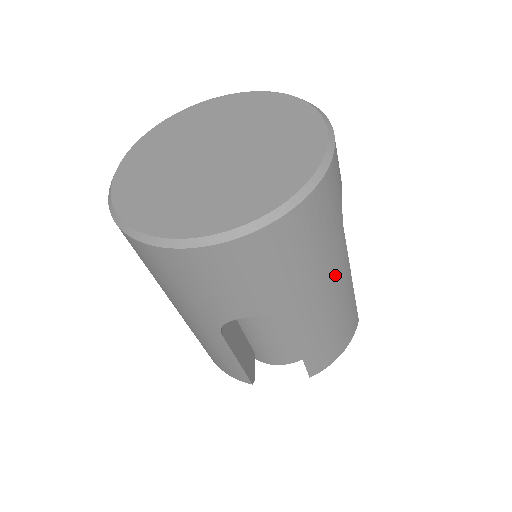
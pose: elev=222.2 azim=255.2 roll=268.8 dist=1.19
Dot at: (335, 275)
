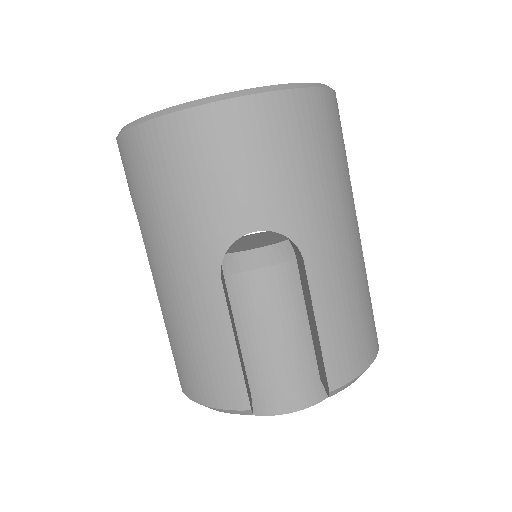
Dot at: (349, 222)
